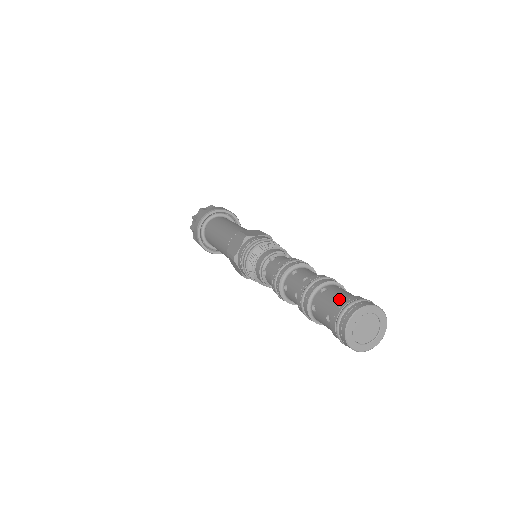
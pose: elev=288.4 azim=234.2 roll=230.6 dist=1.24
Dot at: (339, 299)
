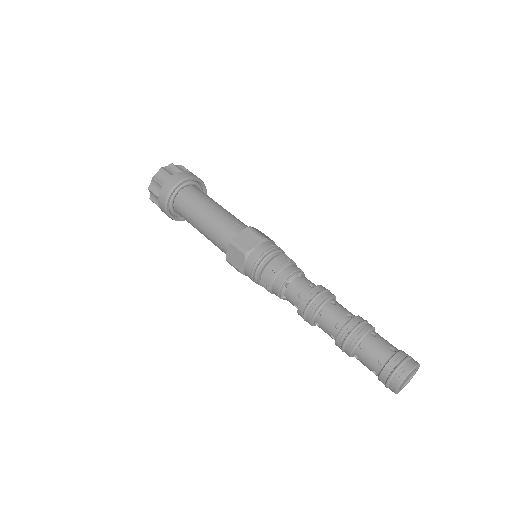
Dot at: (380, 358)
